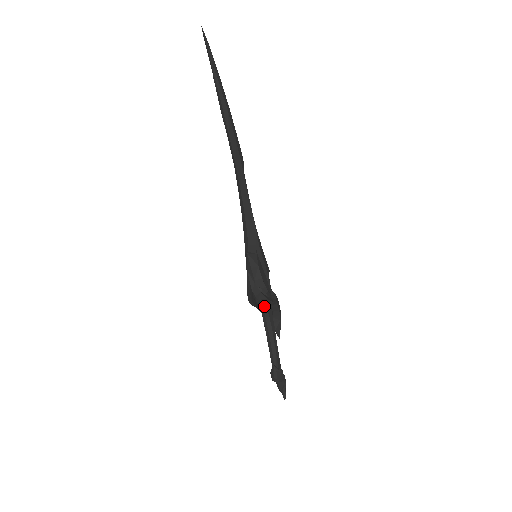
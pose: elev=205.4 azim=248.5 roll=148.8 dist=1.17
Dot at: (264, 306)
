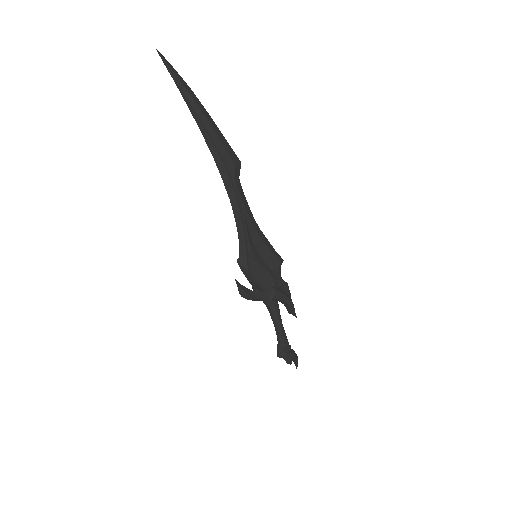
Dot at: (263, 300)
